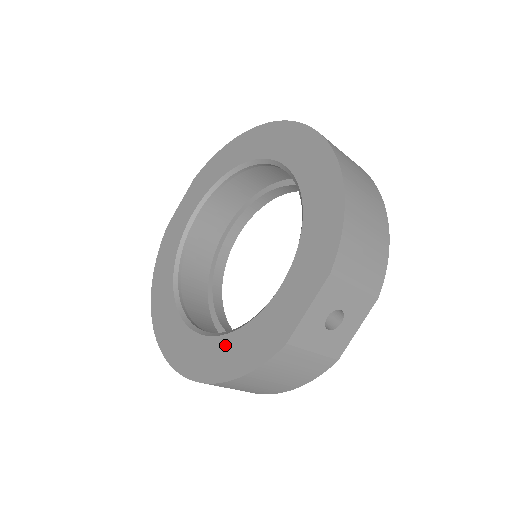
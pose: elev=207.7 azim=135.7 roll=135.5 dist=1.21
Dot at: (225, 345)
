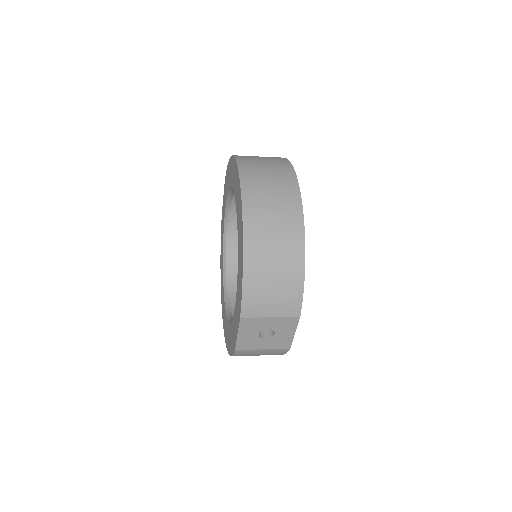
Dot at: (228, 330)
